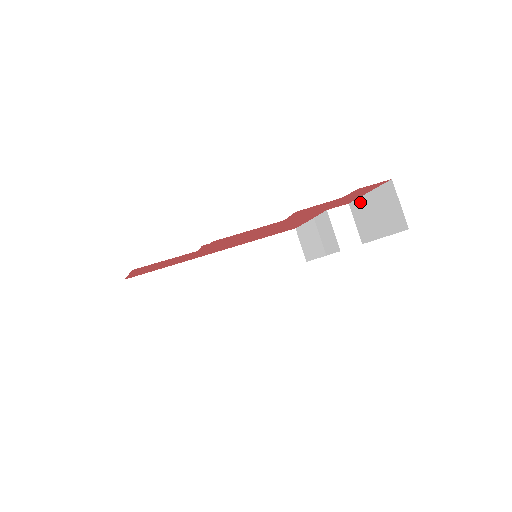
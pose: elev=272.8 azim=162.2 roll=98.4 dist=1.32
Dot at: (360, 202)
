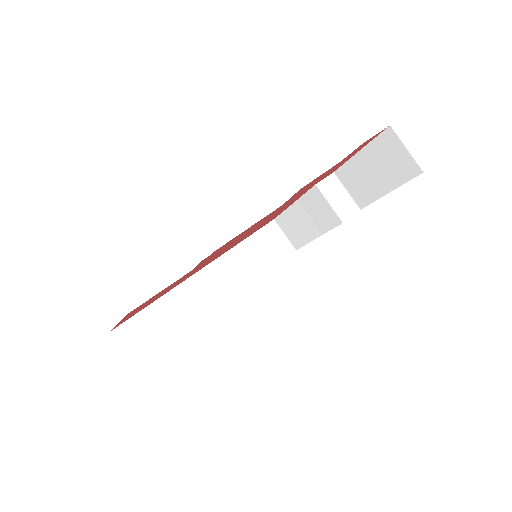
Dot at: (350, 165)
